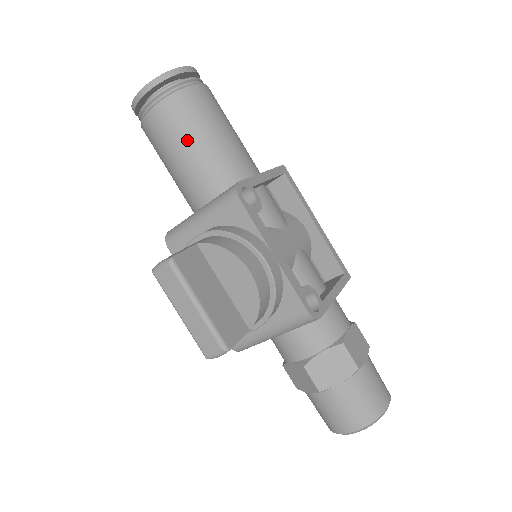
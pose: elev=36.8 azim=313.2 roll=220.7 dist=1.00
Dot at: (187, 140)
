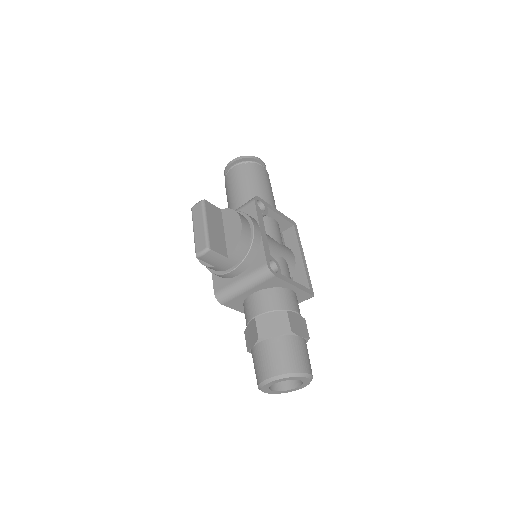
Dot at: (243, 183)
